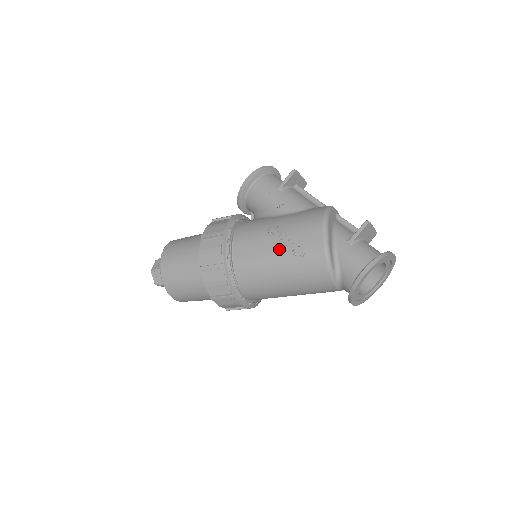
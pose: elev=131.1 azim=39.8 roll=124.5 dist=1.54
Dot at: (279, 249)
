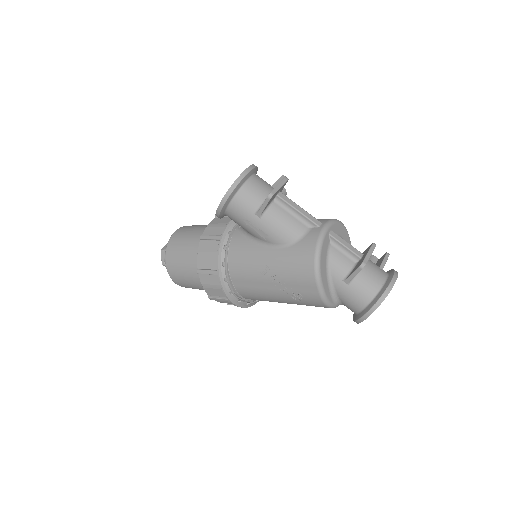
Dot at: (277, 291)
